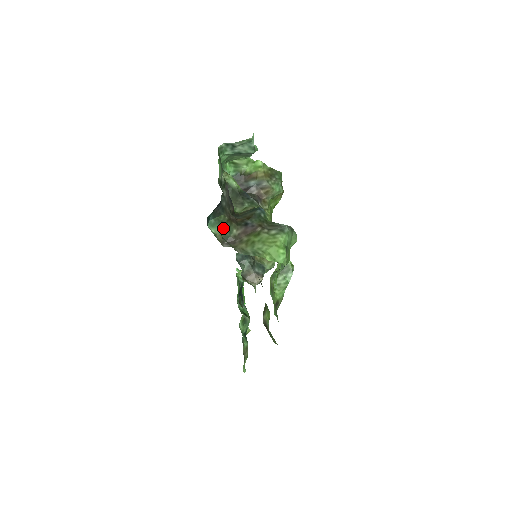
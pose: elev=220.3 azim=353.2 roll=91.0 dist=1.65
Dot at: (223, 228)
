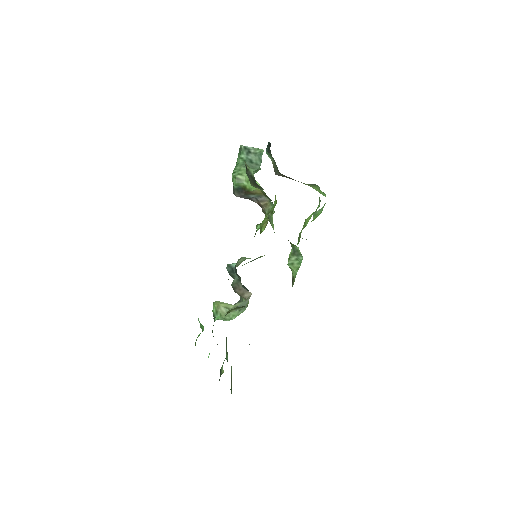
Dot at: (274, 162)
